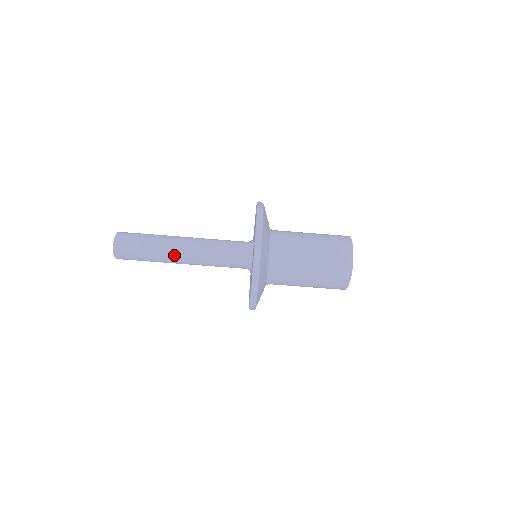
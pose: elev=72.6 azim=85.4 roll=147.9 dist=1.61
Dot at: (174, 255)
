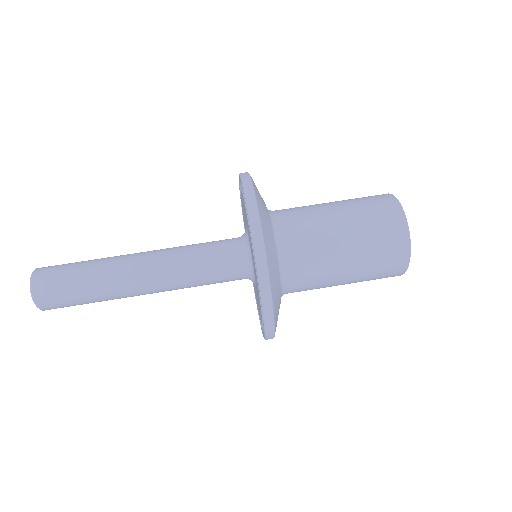
Dot at: (127, 268)
